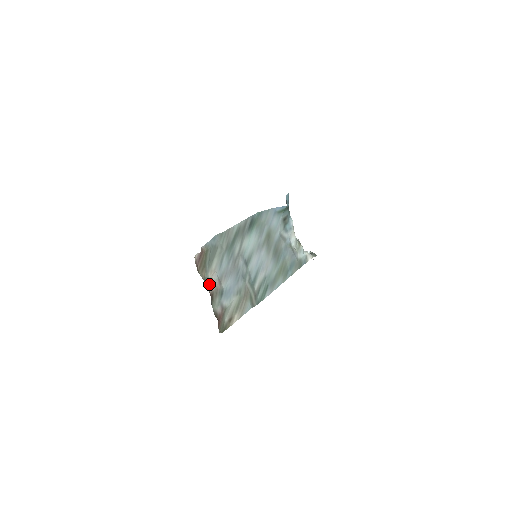
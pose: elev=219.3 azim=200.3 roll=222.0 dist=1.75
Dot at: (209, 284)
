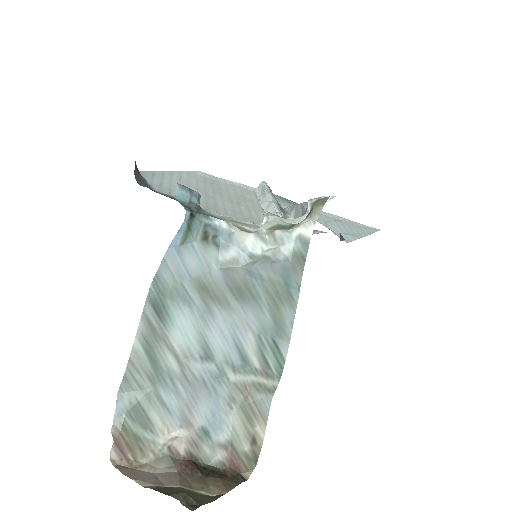
Dot at: (170, 453)
